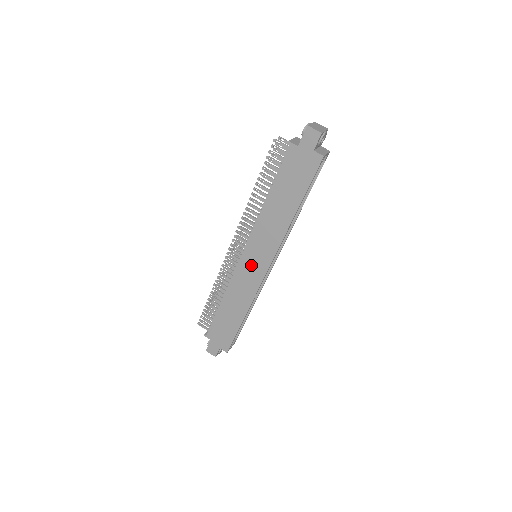
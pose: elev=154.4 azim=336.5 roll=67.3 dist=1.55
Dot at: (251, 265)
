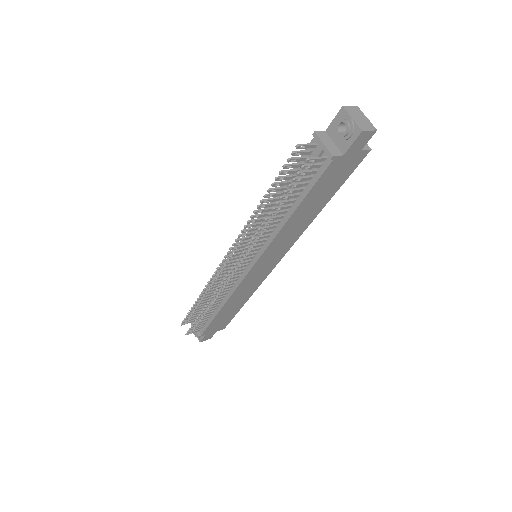
Dot at: (260, 270)
